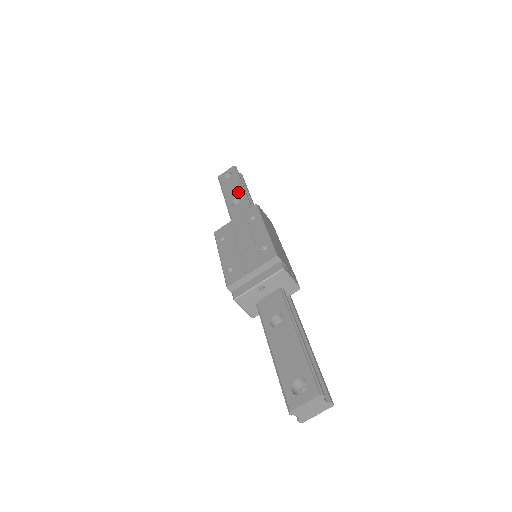
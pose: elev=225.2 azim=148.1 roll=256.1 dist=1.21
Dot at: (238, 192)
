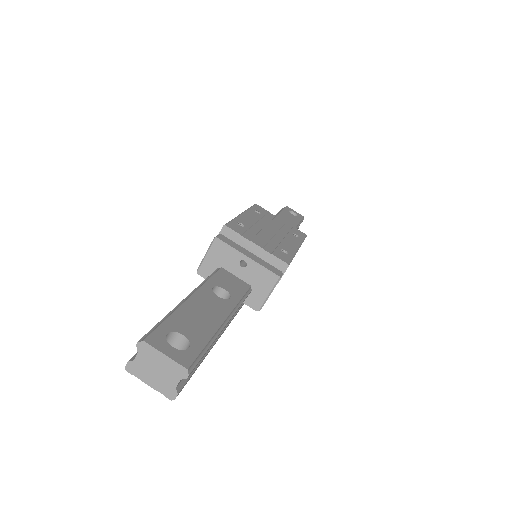
Dot at: occluded
